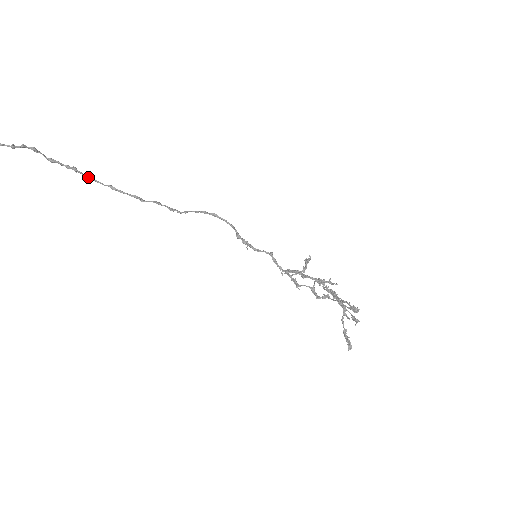
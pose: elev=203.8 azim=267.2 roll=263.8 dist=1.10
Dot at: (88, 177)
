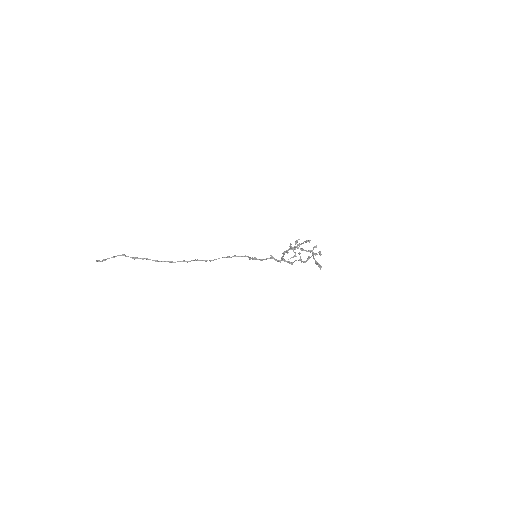
Dot at: (155, 260)
